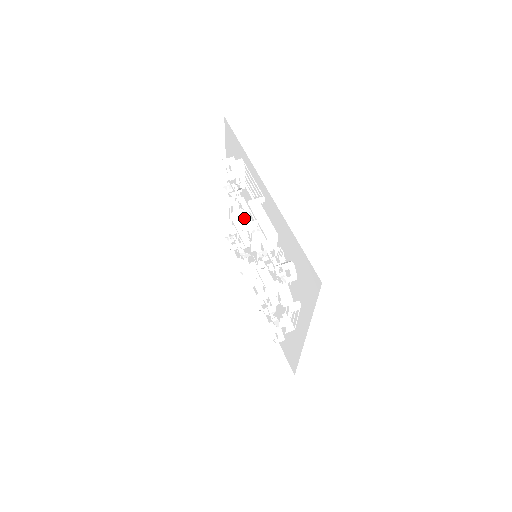
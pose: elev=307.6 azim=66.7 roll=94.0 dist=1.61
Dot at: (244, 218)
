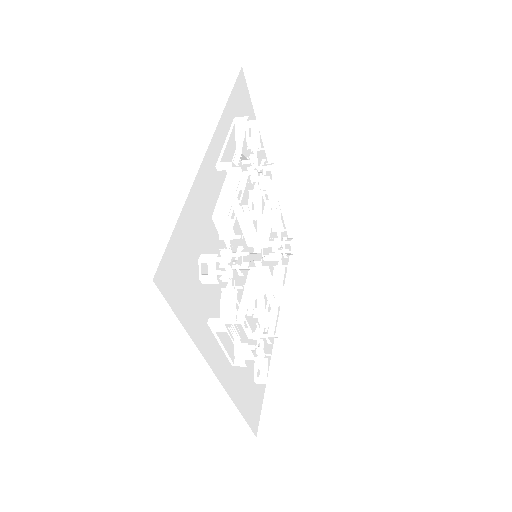
Dot at: occluded
